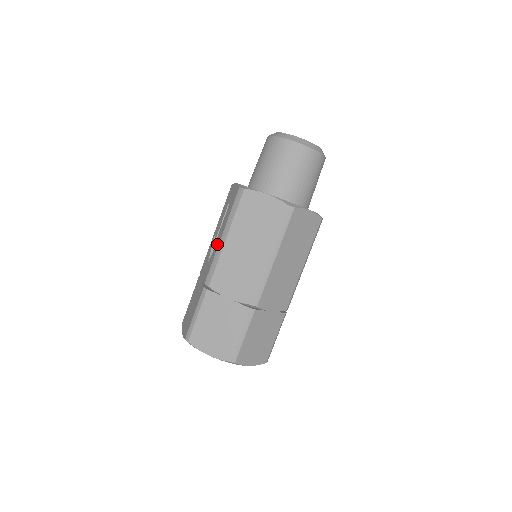
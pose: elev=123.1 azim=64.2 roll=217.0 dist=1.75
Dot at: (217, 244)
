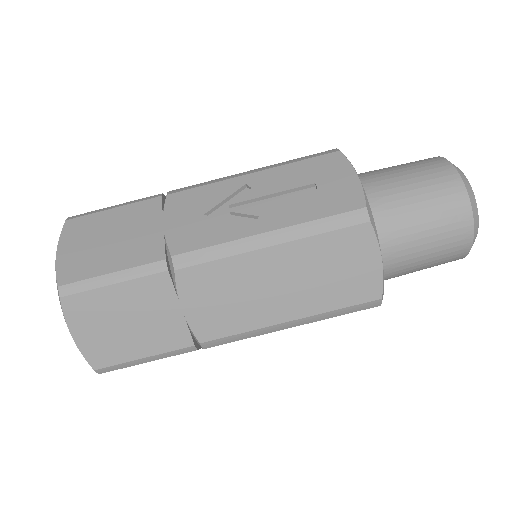
Dot at: (248, 227)
